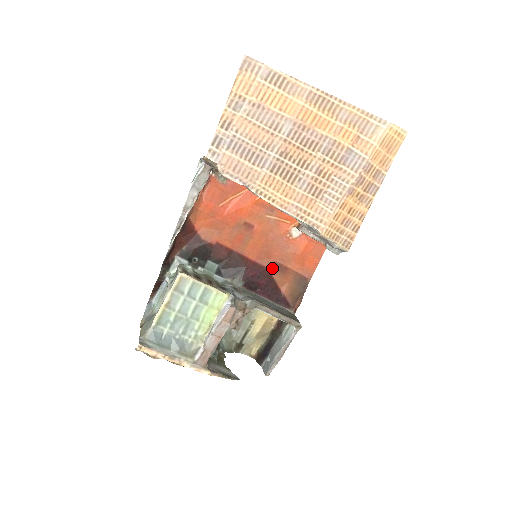
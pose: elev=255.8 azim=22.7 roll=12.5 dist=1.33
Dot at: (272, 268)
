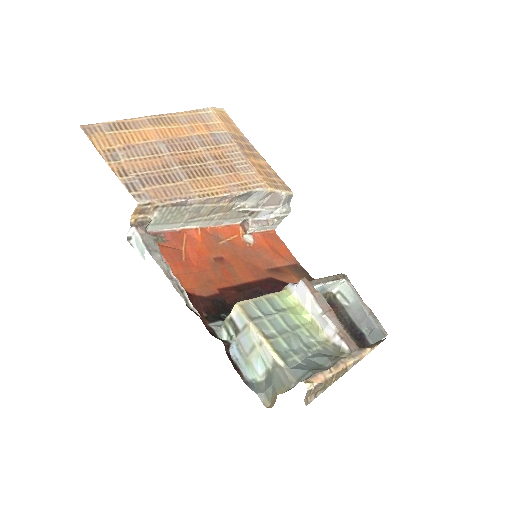
Dot at: (272, 275)
